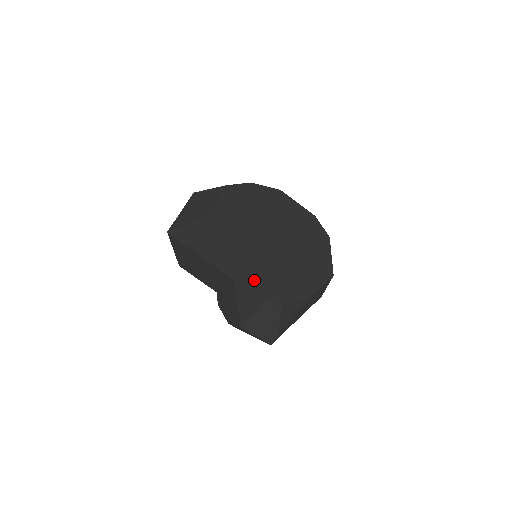
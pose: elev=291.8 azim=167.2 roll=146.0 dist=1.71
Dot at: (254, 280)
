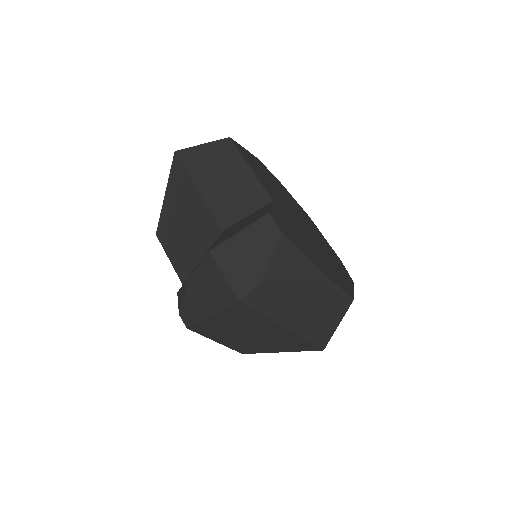
Dot at: (254, 215)
